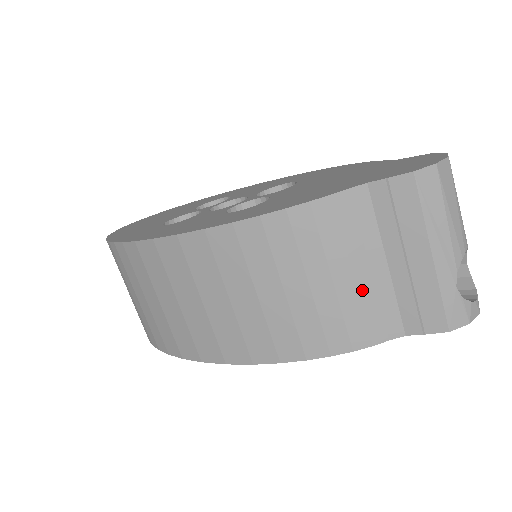
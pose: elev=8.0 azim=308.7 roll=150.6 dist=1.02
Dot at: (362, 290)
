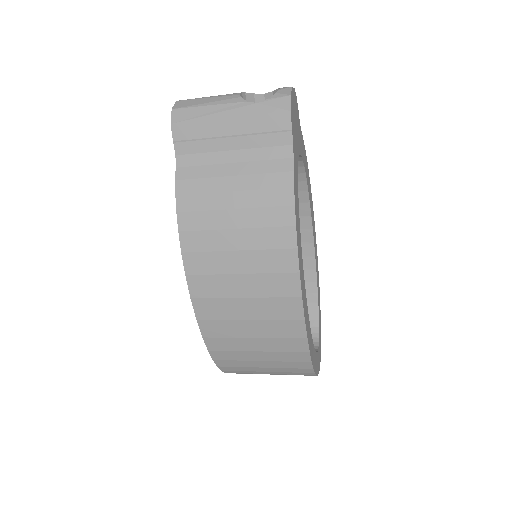
Dot at: (247, 172)
